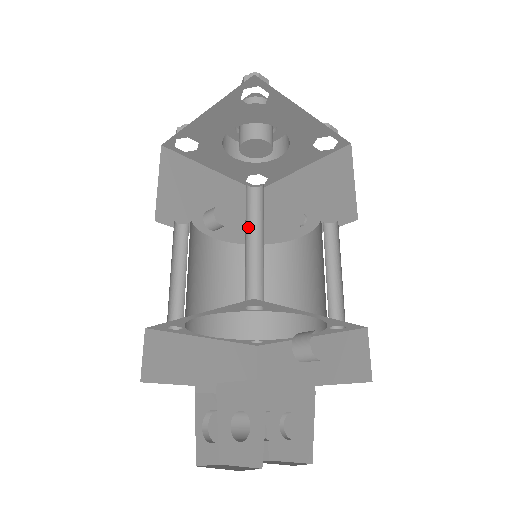
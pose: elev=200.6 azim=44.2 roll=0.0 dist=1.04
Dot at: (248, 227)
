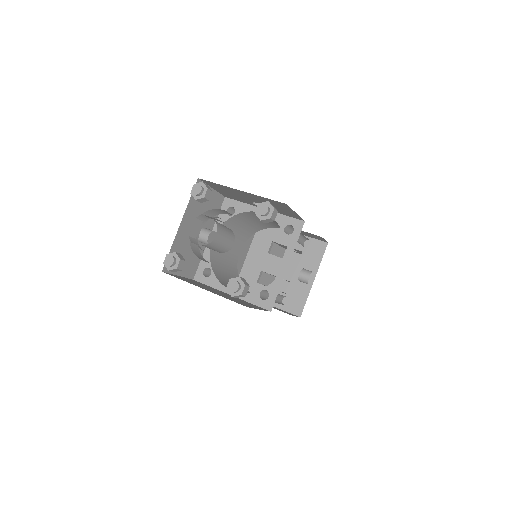
Dot at: occluded
